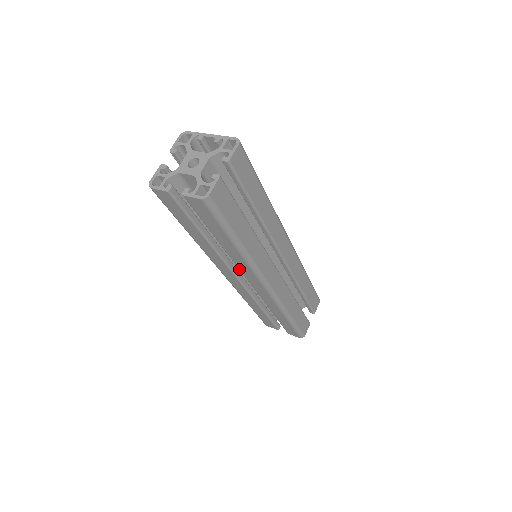
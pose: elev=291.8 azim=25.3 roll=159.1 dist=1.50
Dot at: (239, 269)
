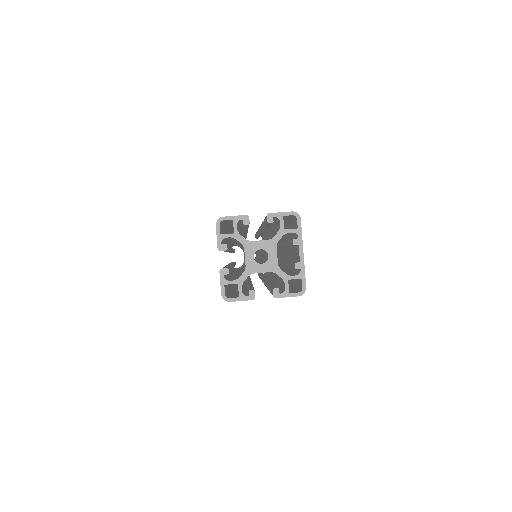
Dot at: occluded
